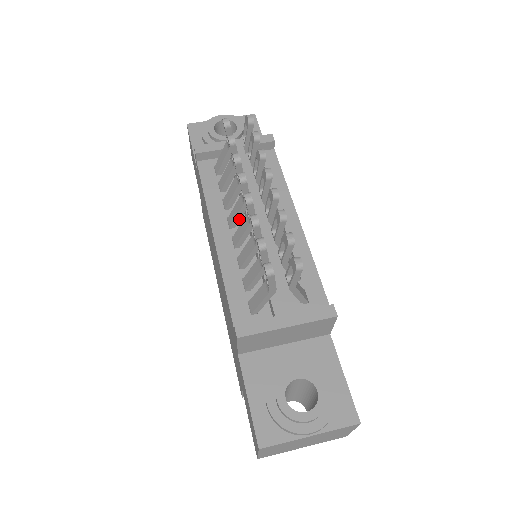
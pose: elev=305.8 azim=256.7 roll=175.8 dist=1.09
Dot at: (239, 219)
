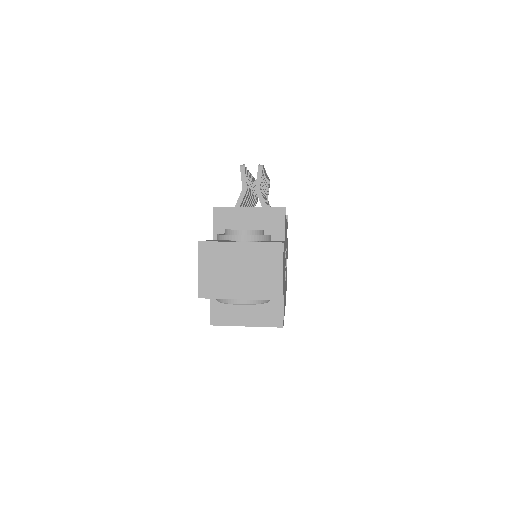
Dot at: occluded
